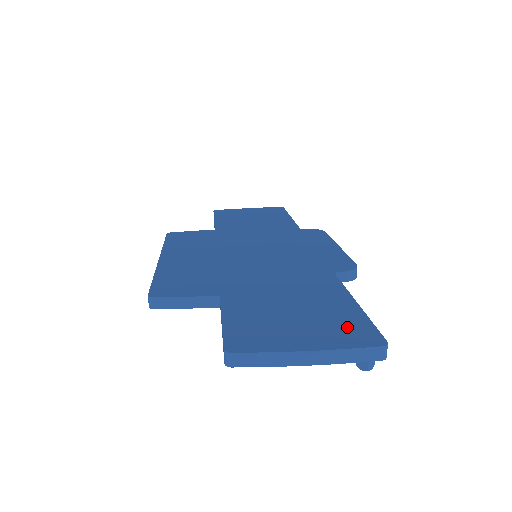
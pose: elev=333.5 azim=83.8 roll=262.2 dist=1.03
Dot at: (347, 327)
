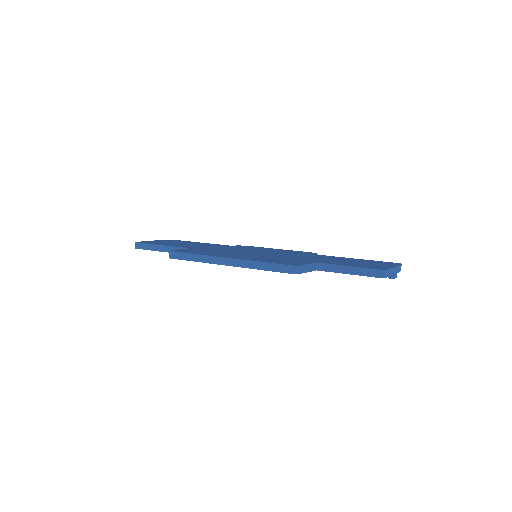
Dot at: (380, 262)
